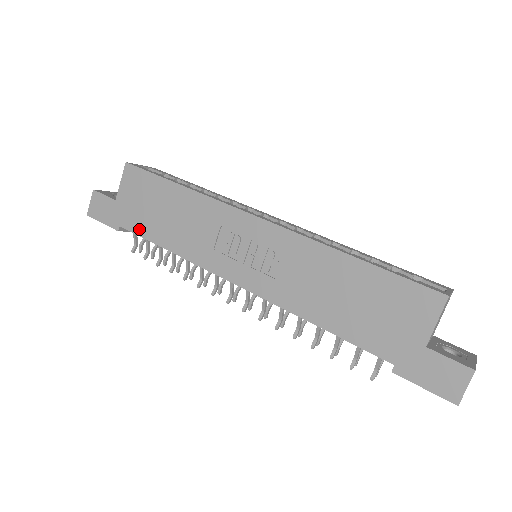
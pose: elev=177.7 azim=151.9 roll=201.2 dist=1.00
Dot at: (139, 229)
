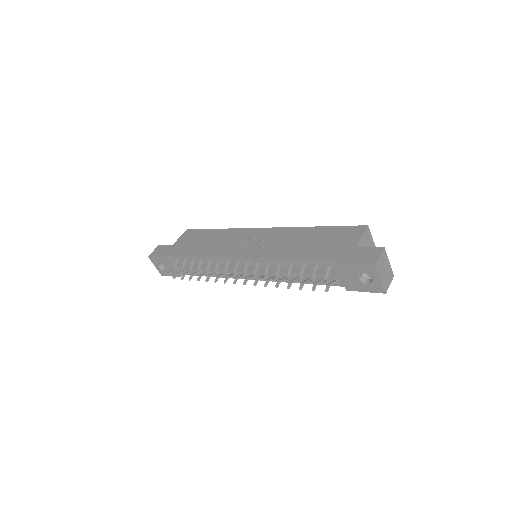
Dot at: (183, 252)
